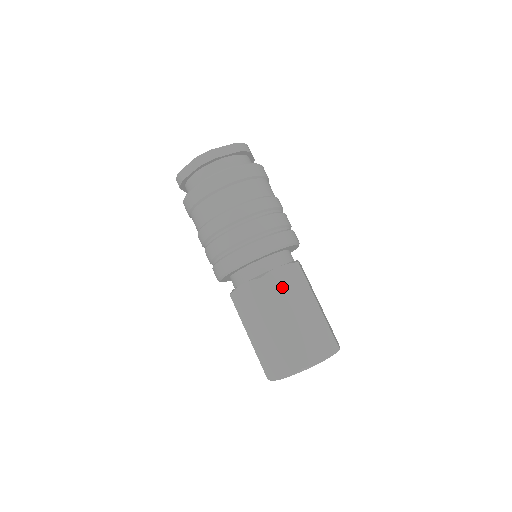
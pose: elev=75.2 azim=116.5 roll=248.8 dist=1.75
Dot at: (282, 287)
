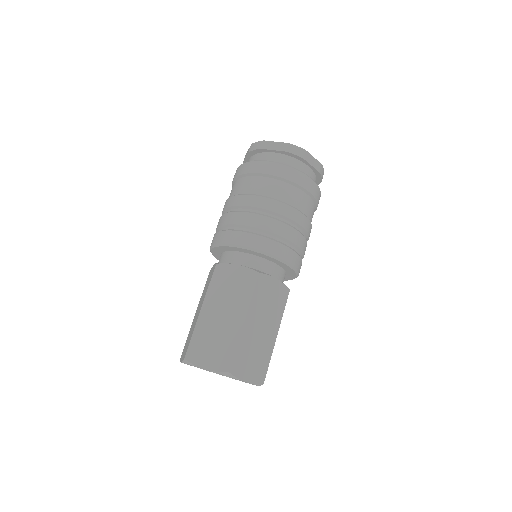
Dot at: (267, 296)
